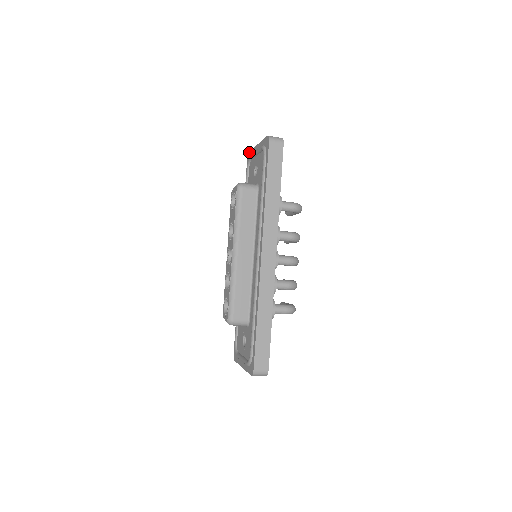
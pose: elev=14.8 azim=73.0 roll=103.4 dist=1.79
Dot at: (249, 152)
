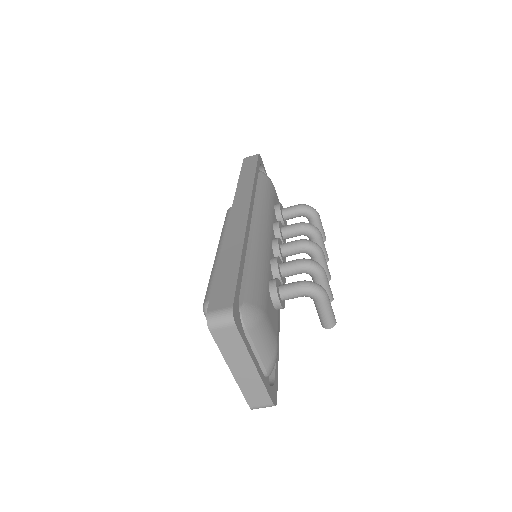
Dot at: occluded
